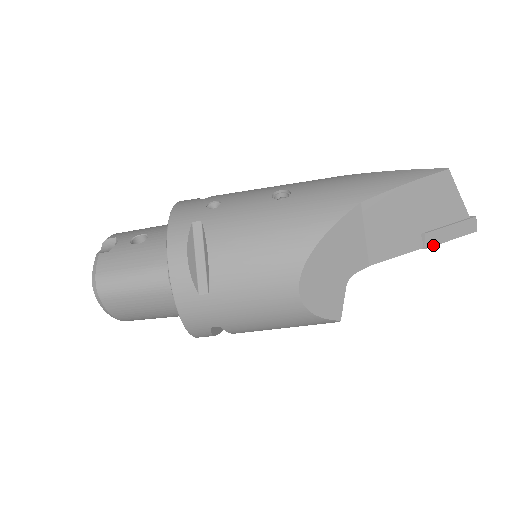
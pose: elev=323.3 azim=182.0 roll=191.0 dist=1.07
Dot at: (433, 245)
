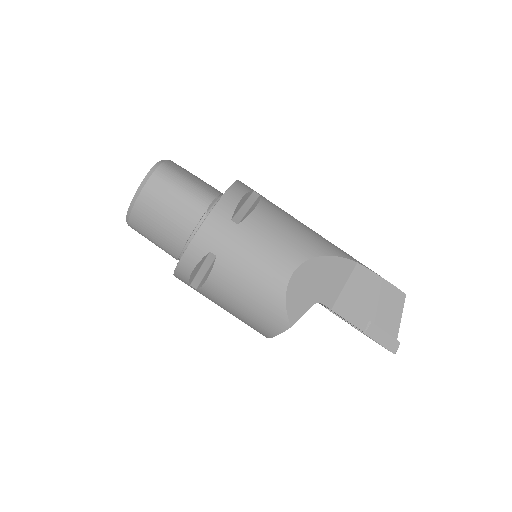
Dot at: (370, 336)
